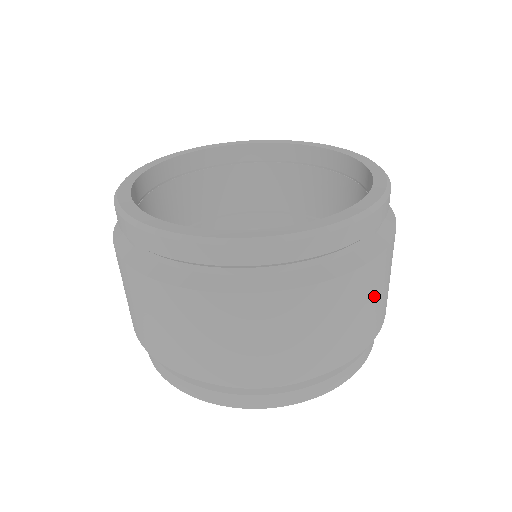
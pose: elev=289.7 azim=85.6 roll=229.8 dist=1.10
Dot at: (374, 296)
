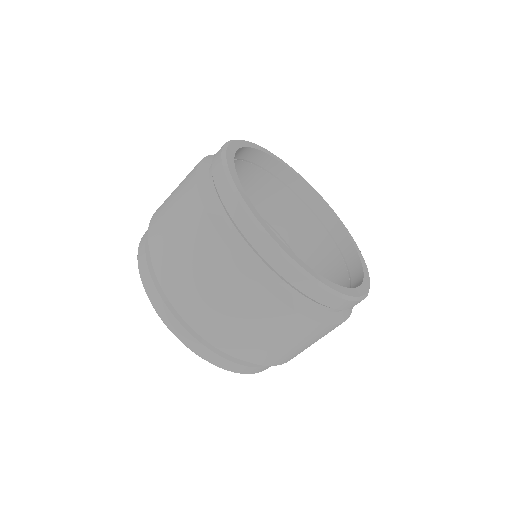
Dot at: (312, 342)
